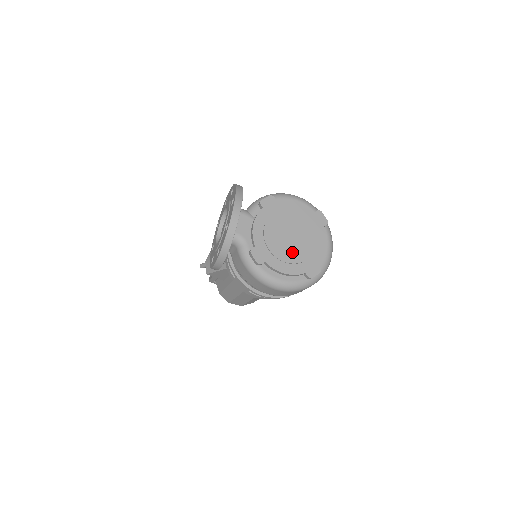
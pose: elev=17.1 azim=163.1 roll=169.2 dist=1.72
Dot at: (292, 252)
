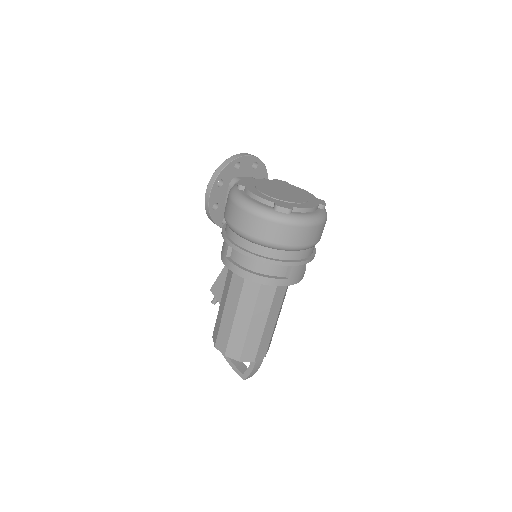
Dot at: (274, 194)
